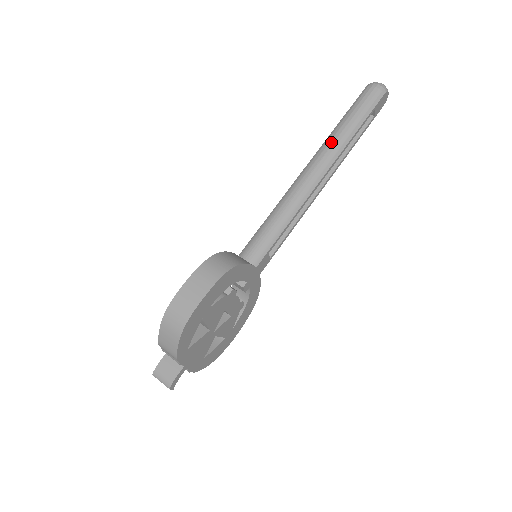
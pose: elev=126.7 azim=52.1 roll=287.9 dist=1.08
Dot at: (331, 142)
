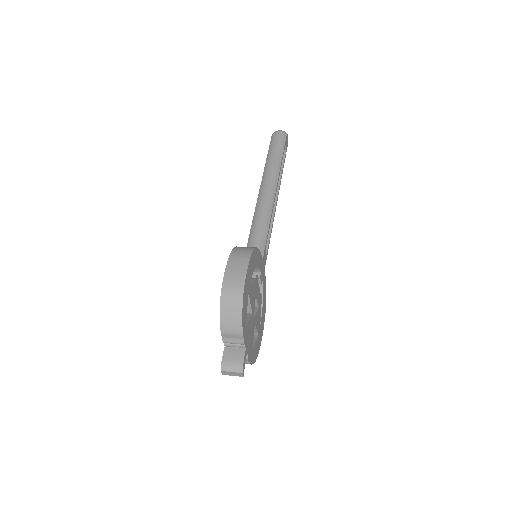
Dot at: (269, 169)
